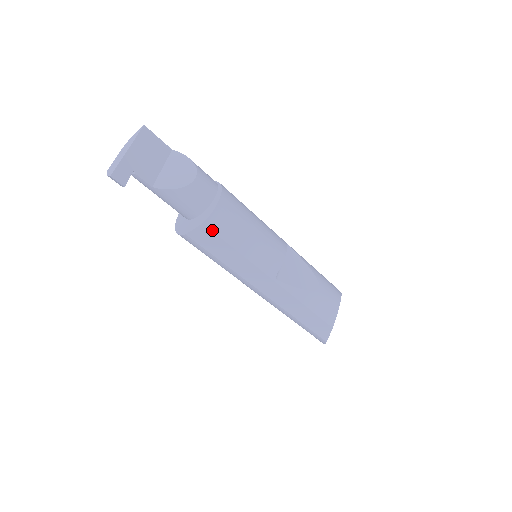
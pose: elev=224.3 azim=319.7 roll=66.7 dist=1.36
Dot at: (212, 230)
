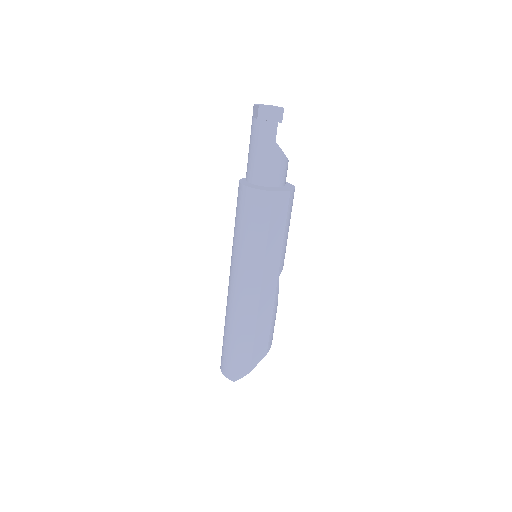
Dot at: (289, 201)
